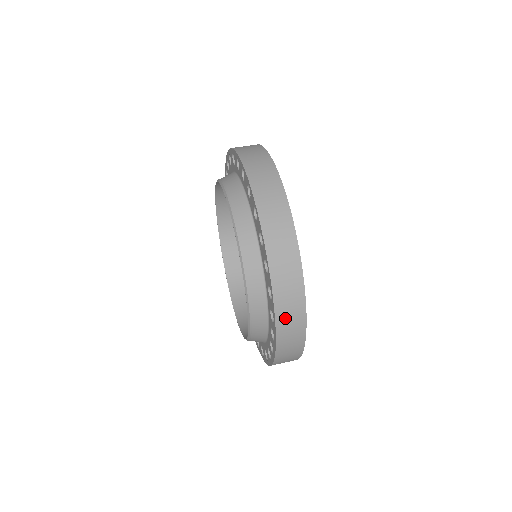
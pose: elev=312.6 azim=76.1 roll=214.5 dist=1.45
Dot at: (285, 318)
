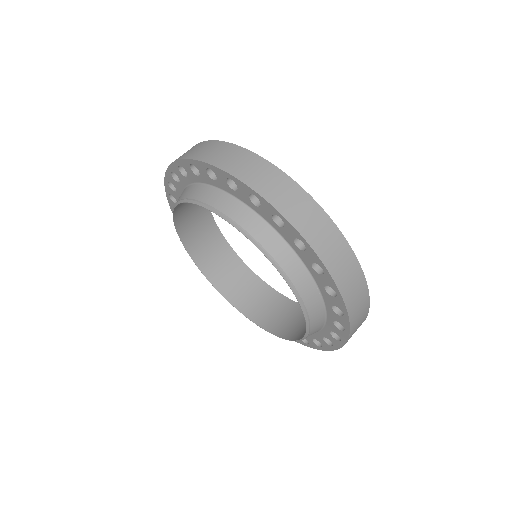
Dot at: (346, 284)
